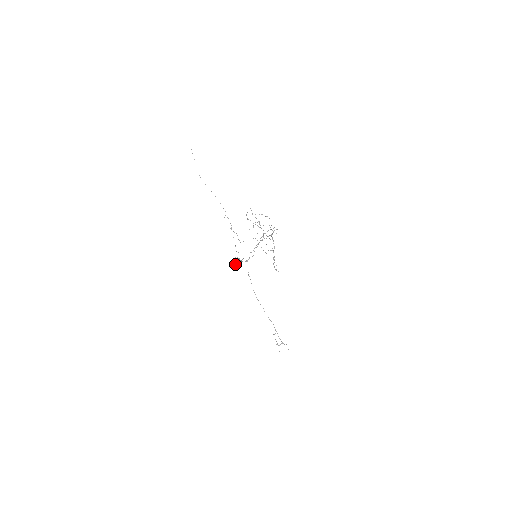
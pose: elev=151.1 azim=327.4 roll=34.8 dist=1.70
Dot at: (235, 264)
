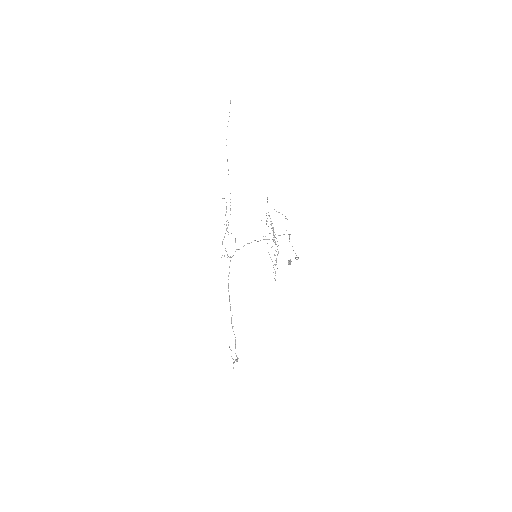
Dot at: (290, 260)
